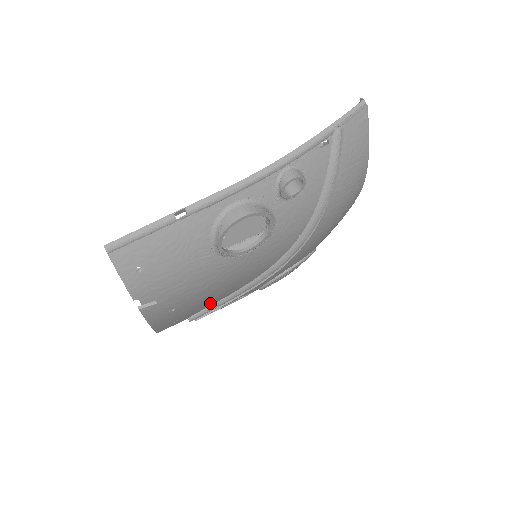
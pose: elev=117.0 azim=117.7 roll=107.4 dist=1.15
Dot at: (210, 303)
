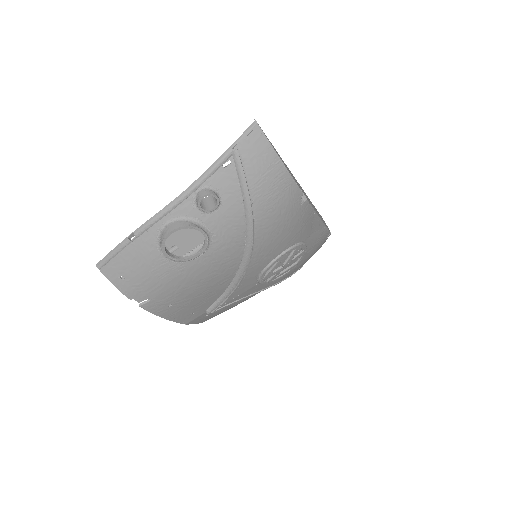
Dot at: (210, 298)
